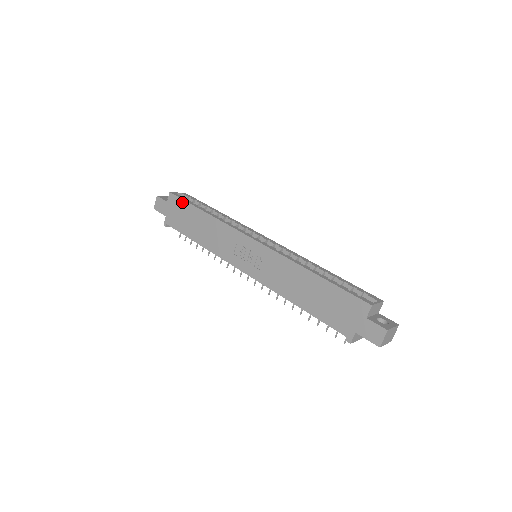
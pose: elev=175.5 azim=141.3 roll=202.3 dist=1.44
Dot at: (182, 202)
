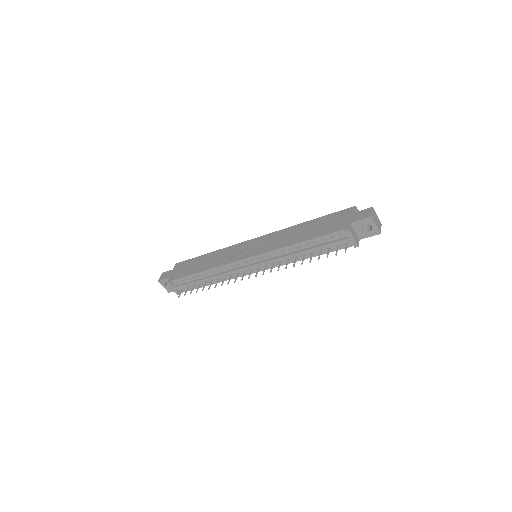
Dot at: (188, 261)
